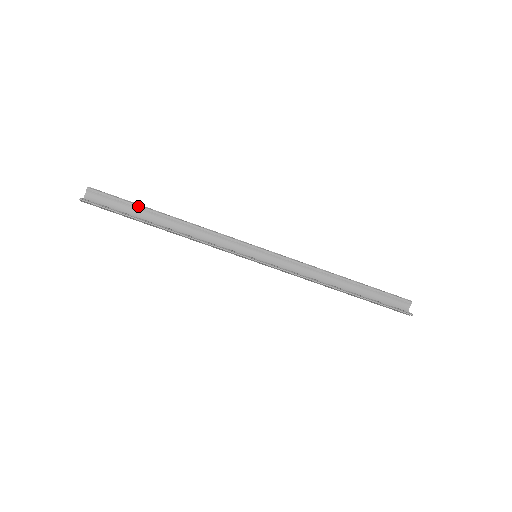
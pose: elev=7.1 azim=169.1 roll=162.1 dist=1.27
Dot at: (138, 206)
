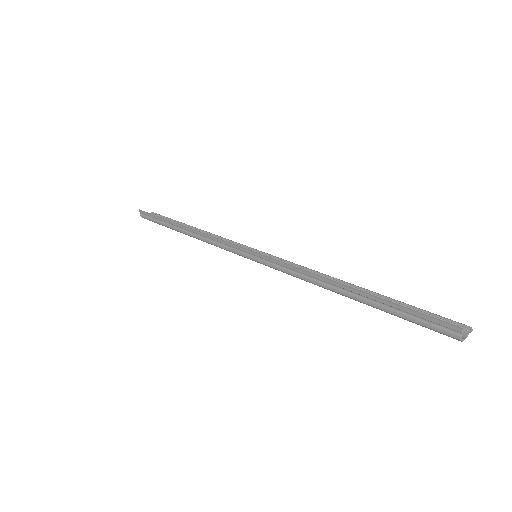
Dot at: (178, 222)
